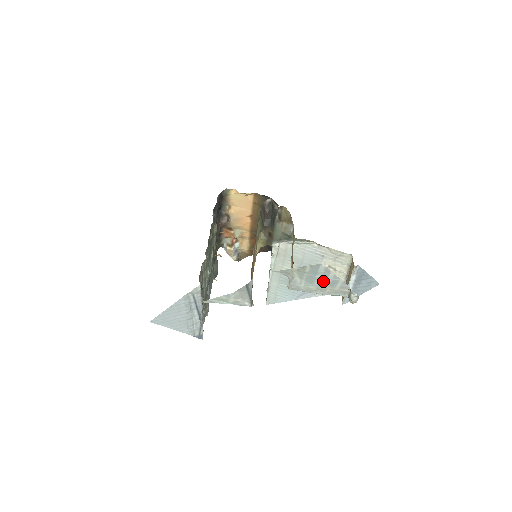
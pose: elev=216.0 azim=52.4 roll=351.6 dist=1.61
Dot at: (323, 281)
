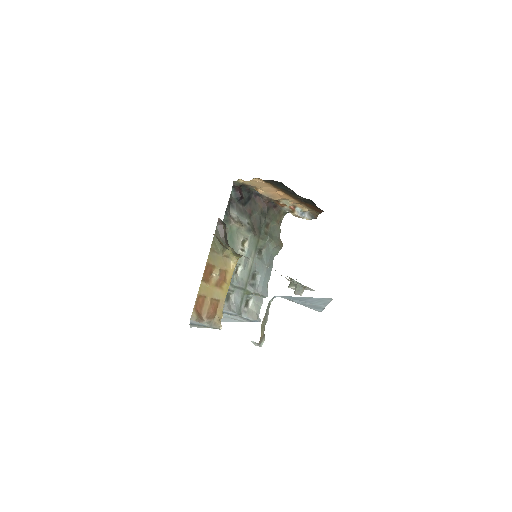
Dot at: occluded
